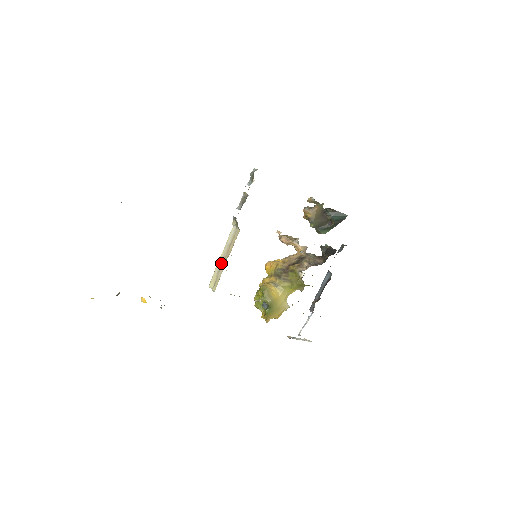
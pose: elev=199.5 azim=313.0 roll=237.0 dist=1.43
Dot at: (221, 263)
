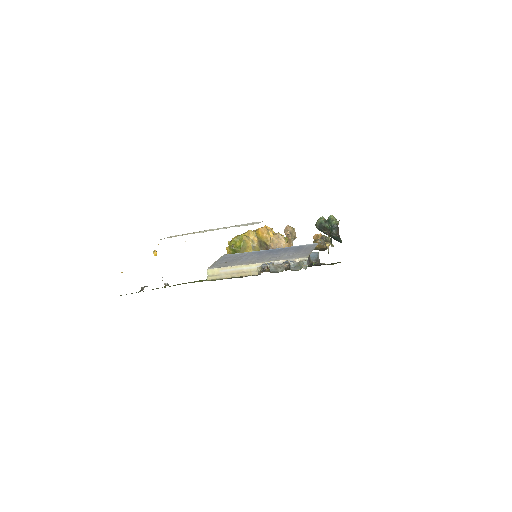
Dot at: (228, 272)
